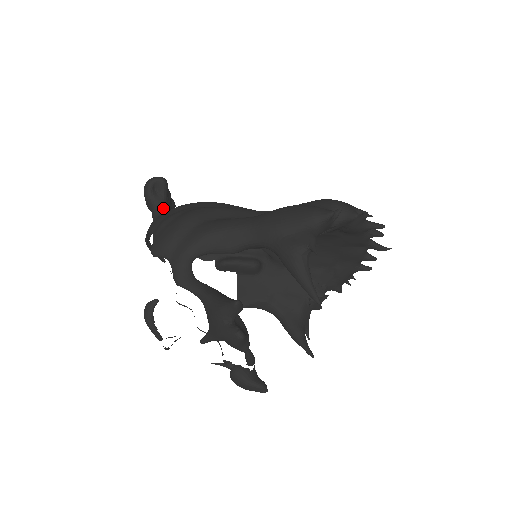
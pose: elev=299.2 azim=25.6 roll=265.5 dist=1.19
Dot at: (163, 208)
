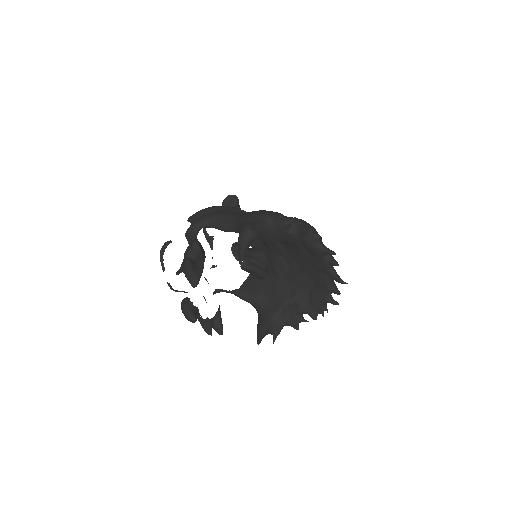
Dot at: occluded
